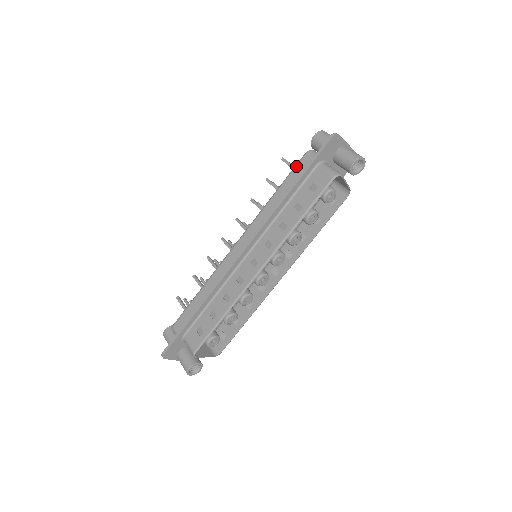
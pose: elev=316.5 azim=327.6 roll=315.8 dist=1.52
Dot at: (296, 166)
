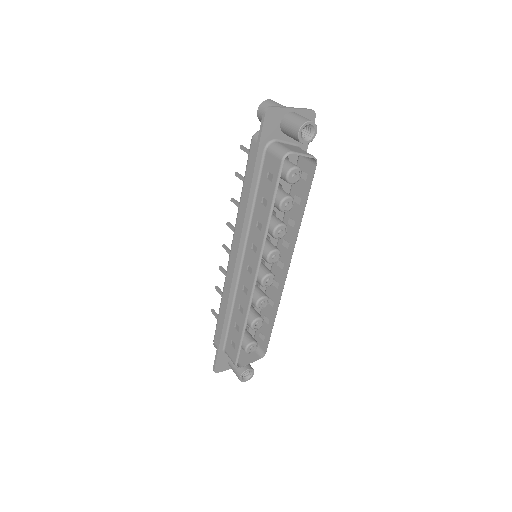
Dot at: (248, 156)
